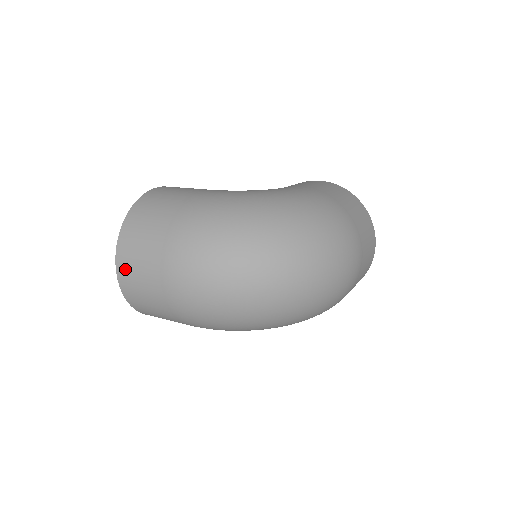
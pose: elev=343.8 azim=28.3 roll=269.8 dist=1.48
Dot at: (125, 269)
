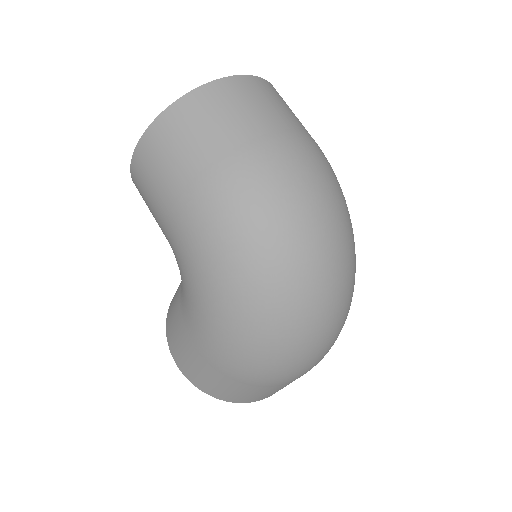
Dot at: (247, 87)
